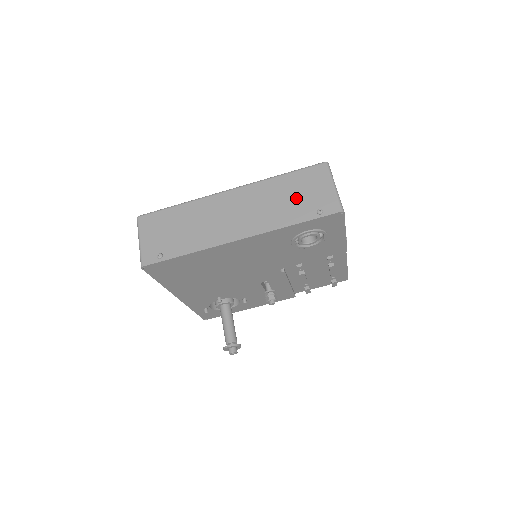
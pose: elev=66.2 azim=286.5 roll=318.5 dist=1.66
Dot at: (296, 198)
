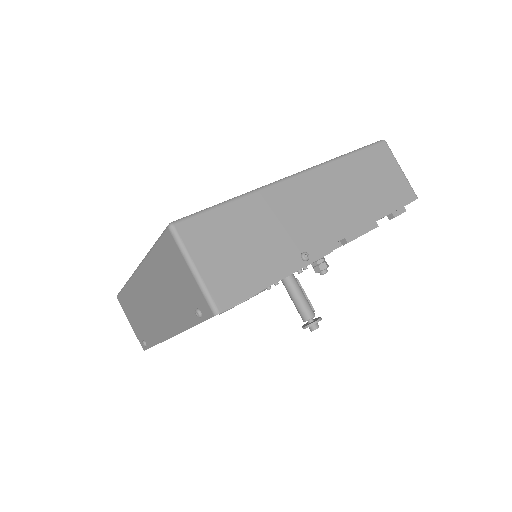
Dot at: (175, 289)
